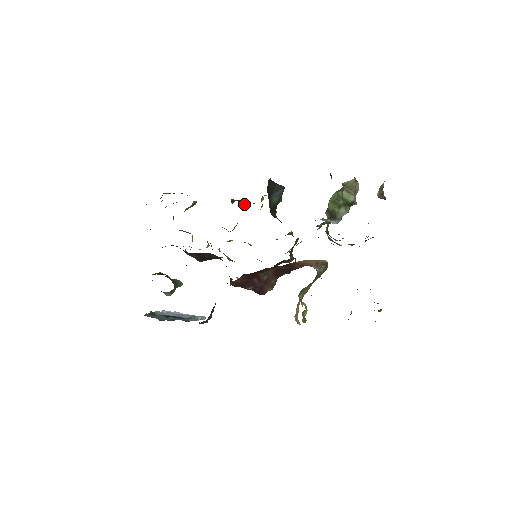
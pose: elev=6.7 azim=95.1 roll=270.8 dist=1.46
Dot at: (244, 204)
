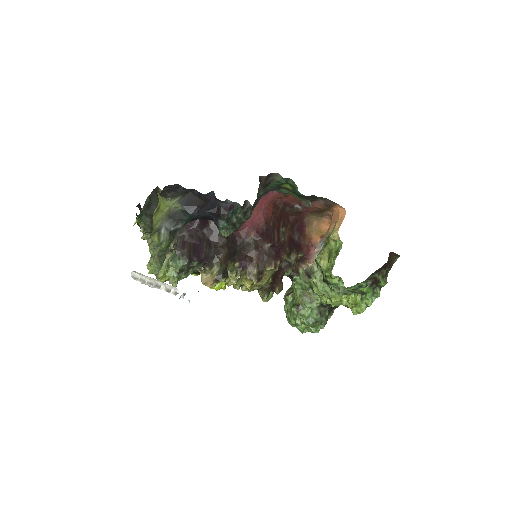
Dot at: occluded
